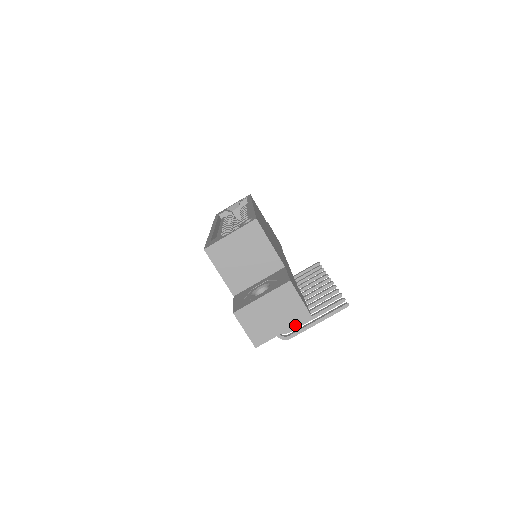
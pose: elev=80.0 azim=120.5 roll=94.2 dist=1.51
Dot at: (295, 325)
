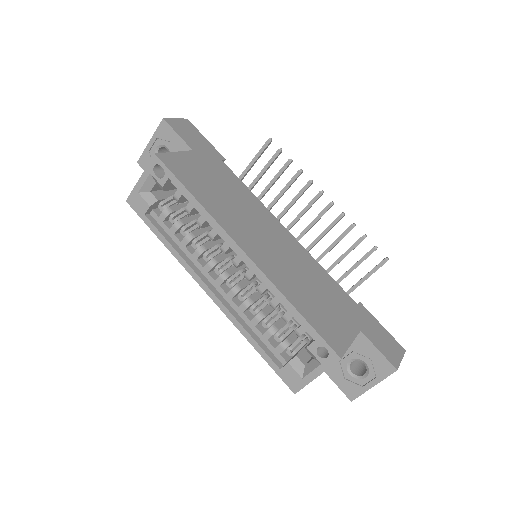
Dot at: occluded
